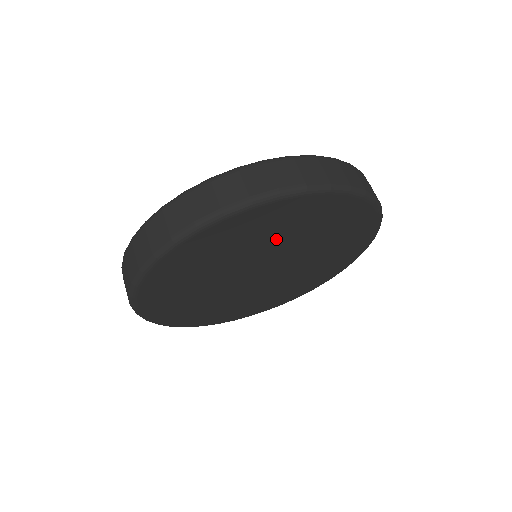
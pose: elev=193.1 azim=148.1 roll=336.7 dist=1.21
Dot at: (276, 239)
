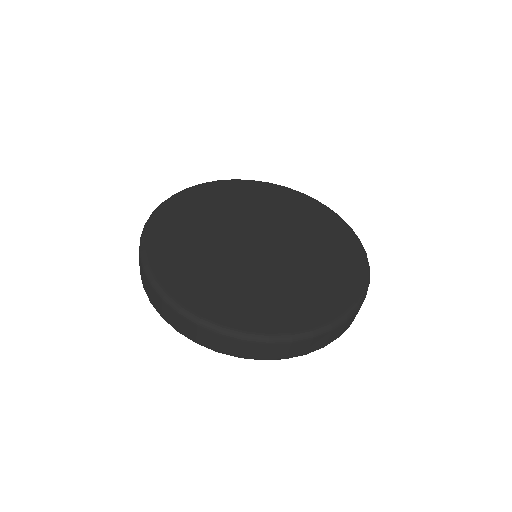
Dot at: occluded
